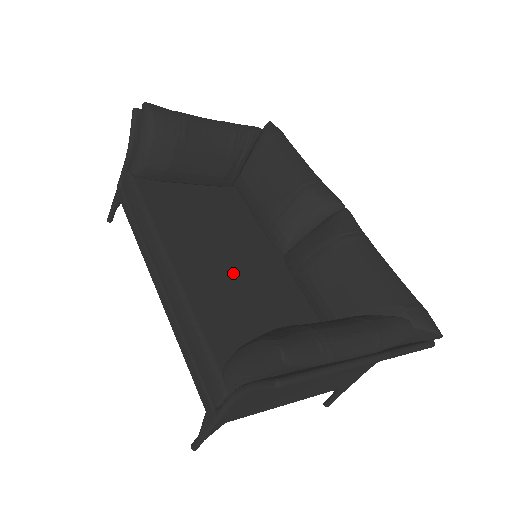
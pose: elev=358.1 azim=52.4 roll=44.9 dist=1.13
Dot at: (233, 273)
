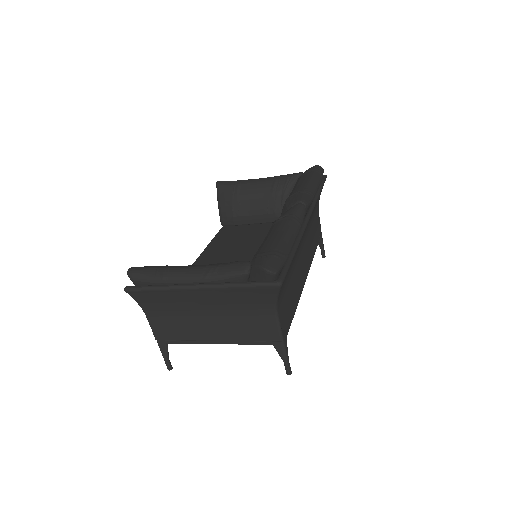
Dot at: occluded
